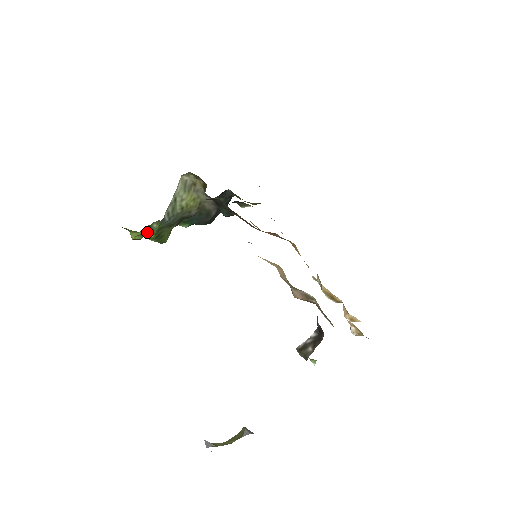
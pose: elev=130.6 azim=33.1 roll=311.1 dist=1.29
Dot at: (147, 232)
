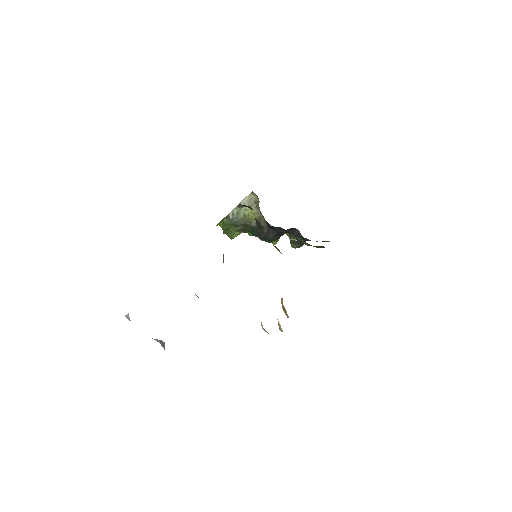
Dot at: (221, 223)
